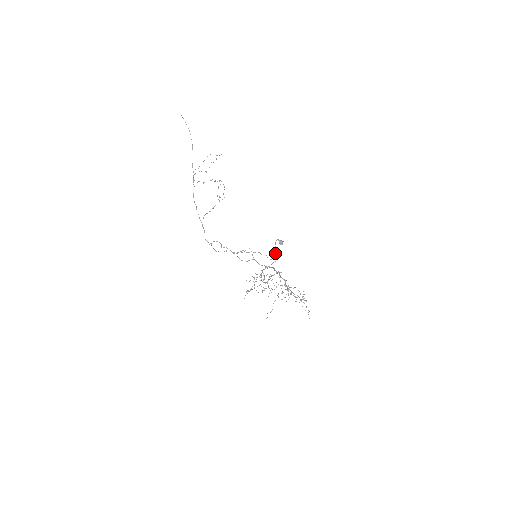
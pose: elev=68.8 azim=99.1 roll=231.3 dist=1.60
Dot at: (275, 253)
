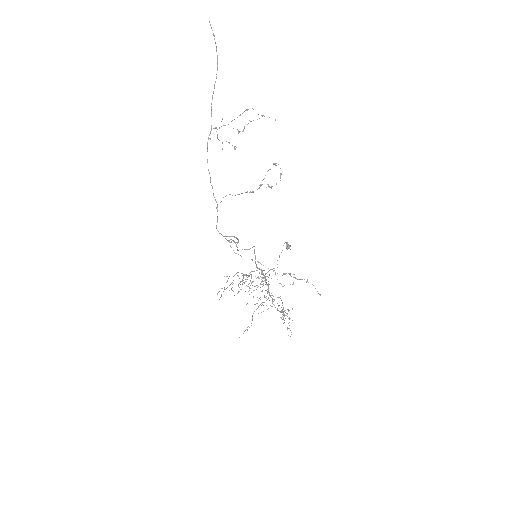
Dot at: occluded
